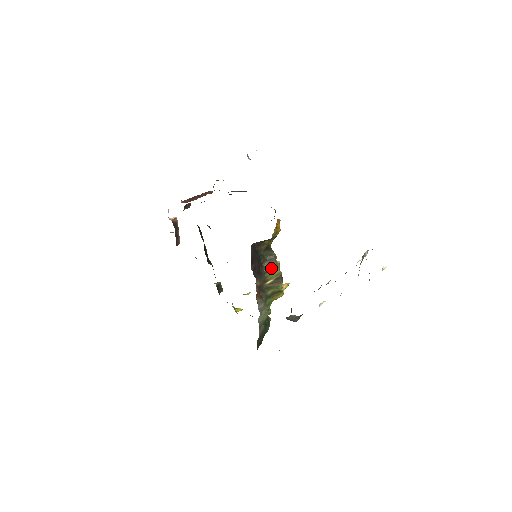
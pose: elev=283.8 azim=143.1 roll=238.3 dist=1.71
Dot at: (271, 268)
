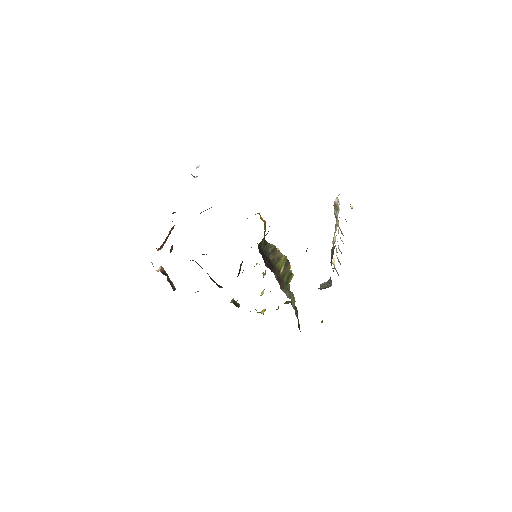
Dot at: (277, 258)
